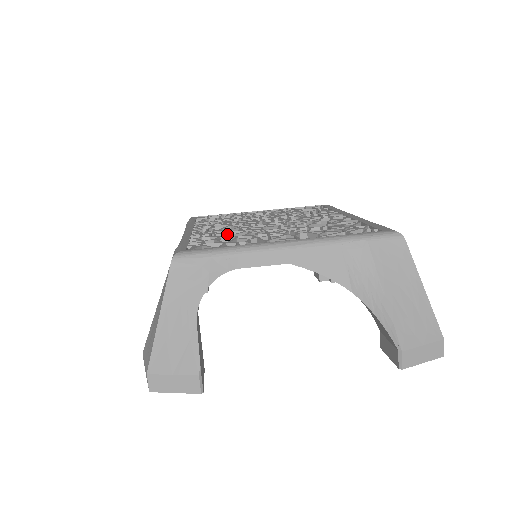
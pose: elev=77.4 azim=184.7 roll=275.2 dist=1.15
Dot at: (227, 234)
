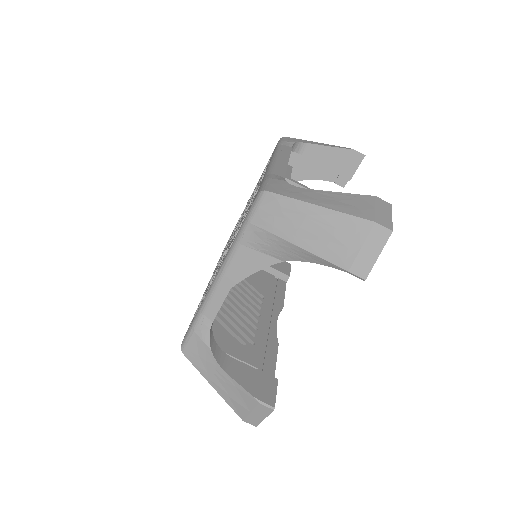
Dot at: occluded
